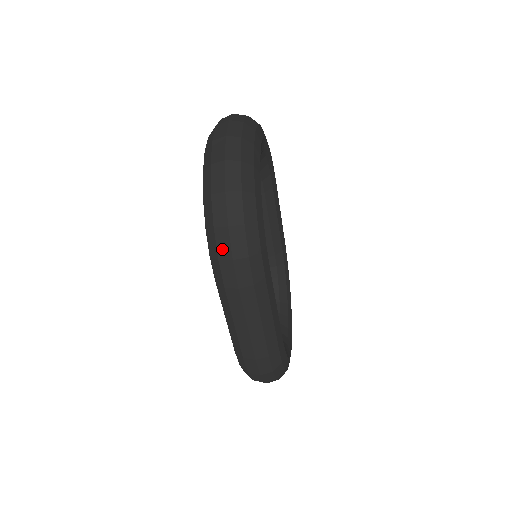
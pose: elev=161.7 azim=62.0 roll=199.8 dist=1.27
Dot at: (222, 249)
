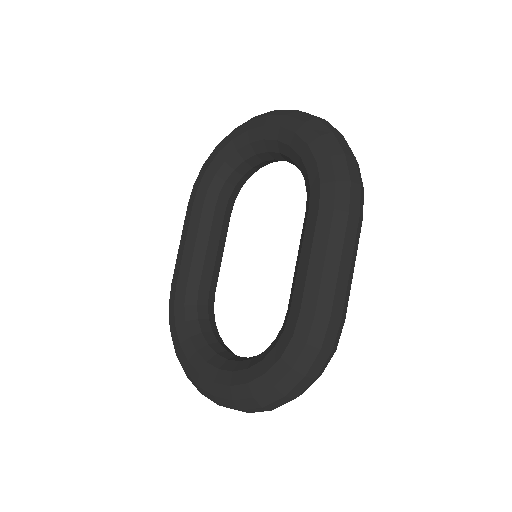
Dot at: (353, 173)
